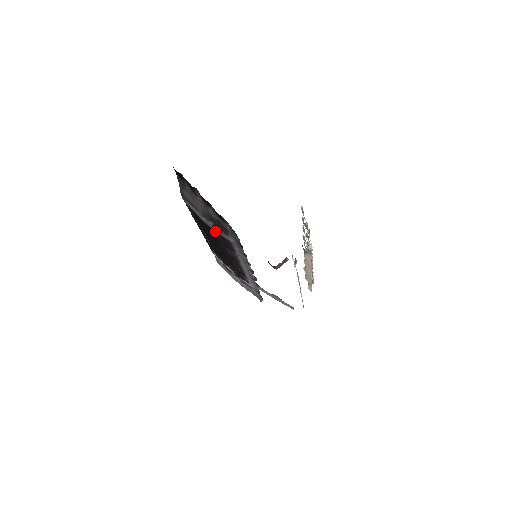
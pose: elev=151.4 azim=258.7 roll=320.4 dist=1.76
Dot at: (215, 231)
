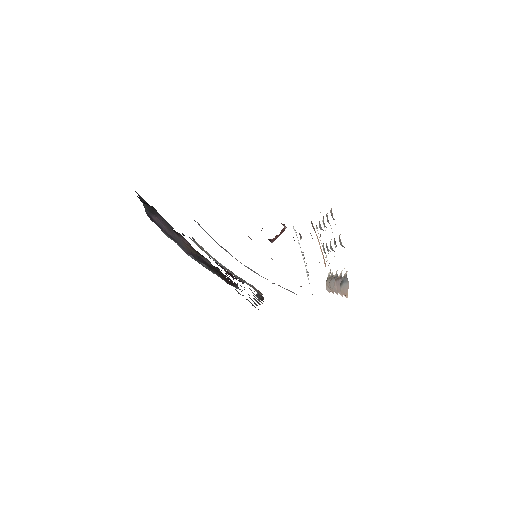
Dot at: occluded
